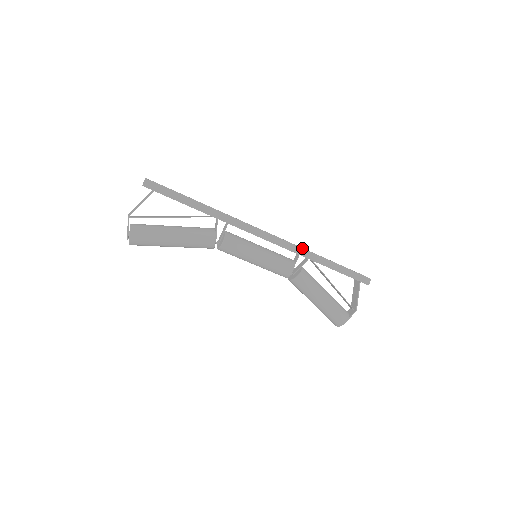
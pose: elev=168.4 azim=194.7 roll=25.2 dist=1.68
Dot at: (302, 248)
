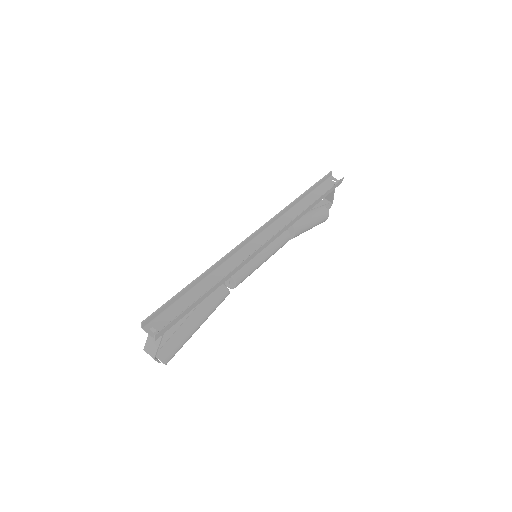
Dot at: (293, 220)
